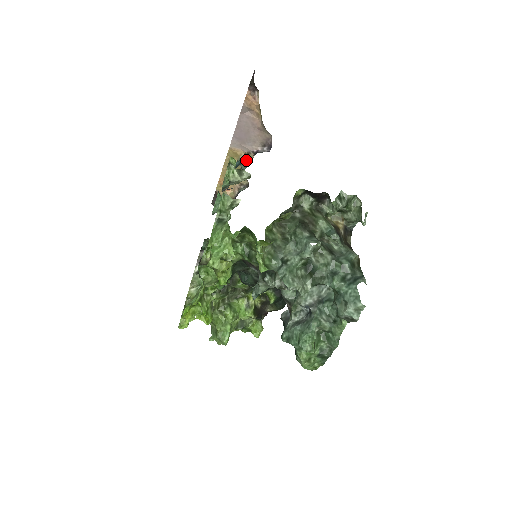
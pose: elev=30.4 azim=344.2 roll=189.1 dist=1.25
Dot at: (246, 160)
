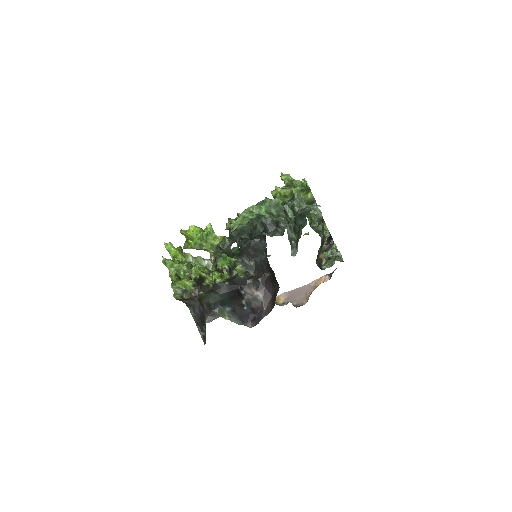
Dot at: (279, 304)
